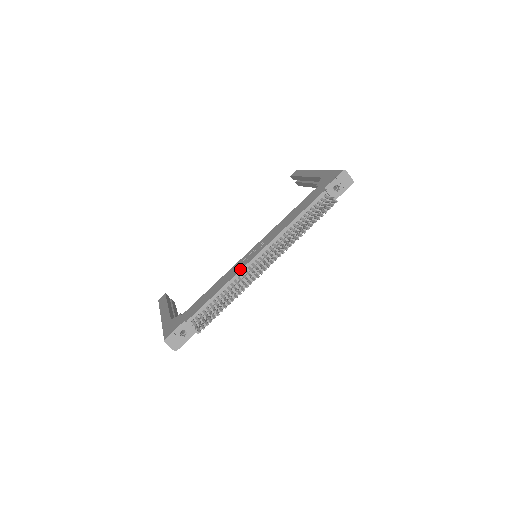
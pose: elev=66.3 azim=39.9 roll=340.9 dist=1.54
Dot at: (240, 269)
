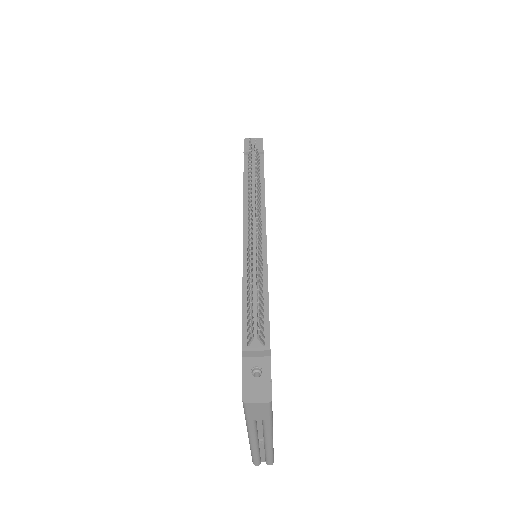
Dot at: occluded
